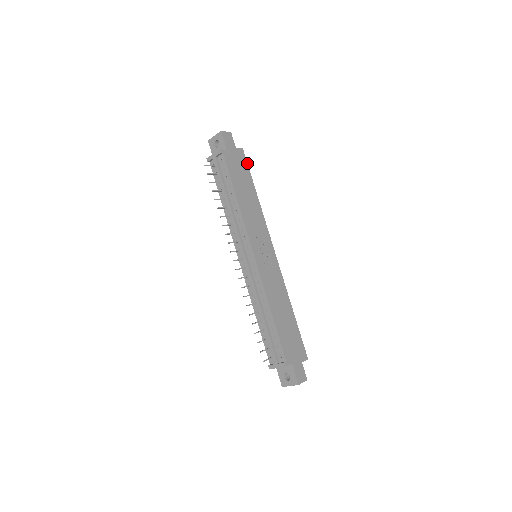
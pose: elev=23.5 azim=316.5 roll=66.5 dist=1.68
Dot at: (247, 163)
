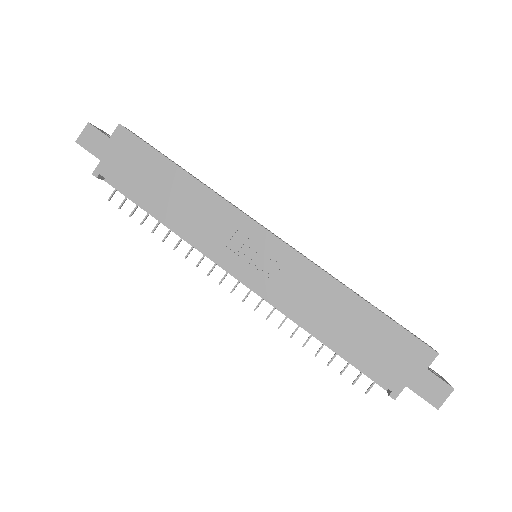
Dot at: (140, 139)
